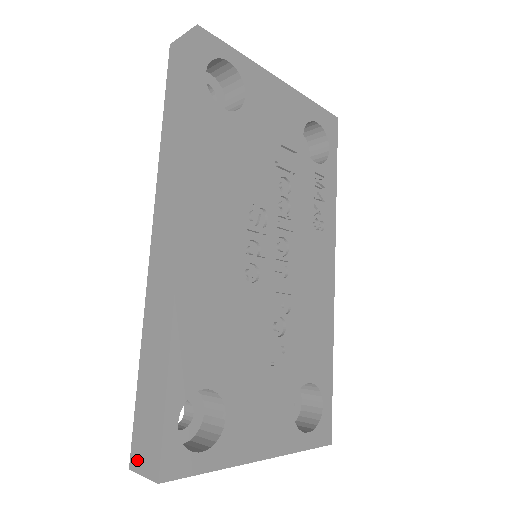
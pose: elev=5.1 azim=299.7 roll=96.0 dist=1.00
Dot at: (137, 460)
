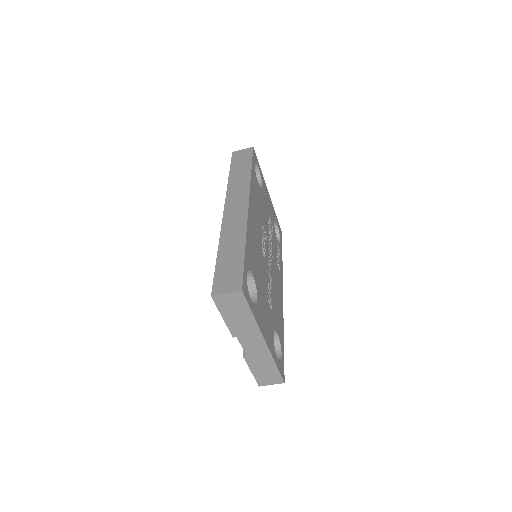
Dot at: (220, 289)
